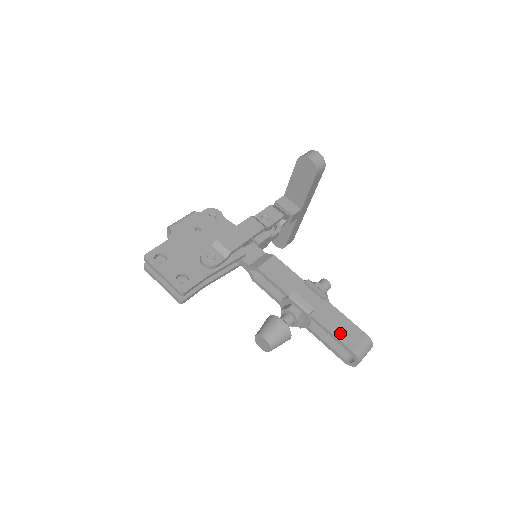
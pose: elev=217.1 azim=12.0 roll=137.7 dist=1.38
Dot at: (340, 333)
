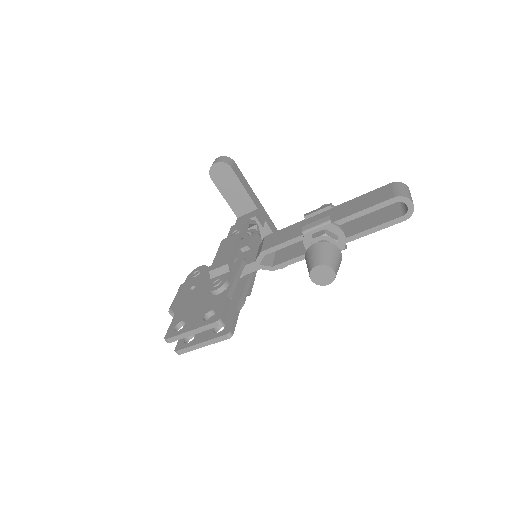
Dot at: (369, 203)
